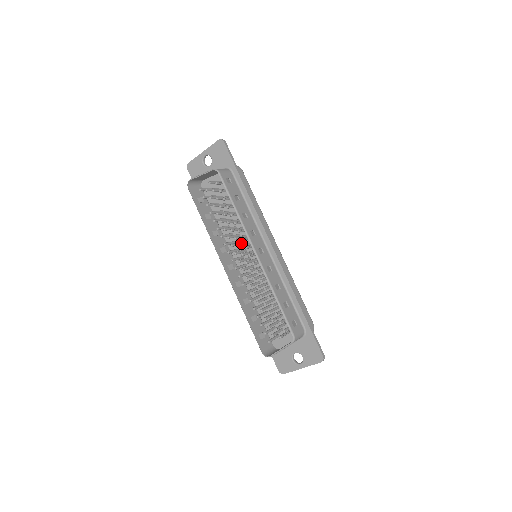
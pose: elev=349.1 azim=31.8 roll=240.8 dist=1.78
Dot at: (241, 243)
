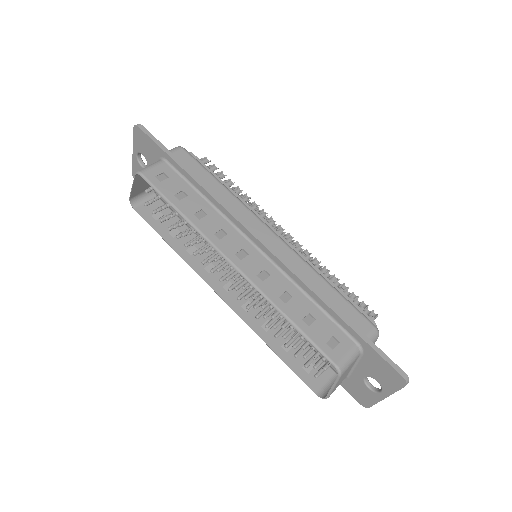
Dot at: occluded
